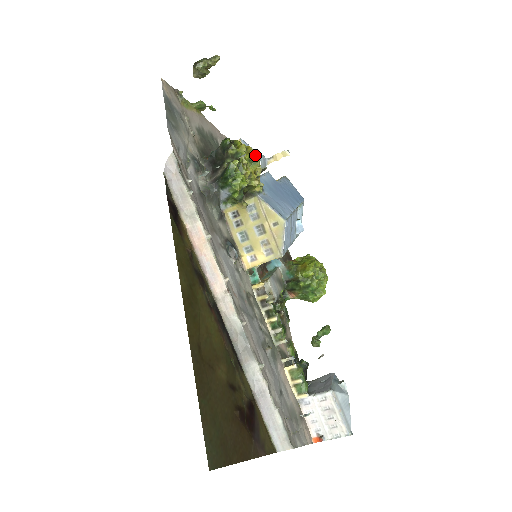
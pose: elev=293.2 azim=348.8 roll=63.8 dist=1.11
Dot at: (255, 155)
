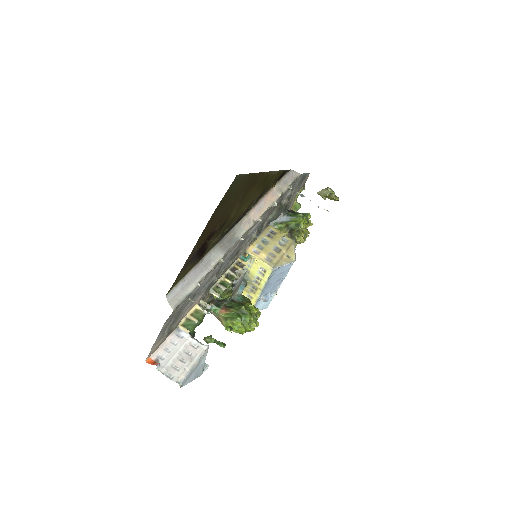
Dot at: (308, 236)
